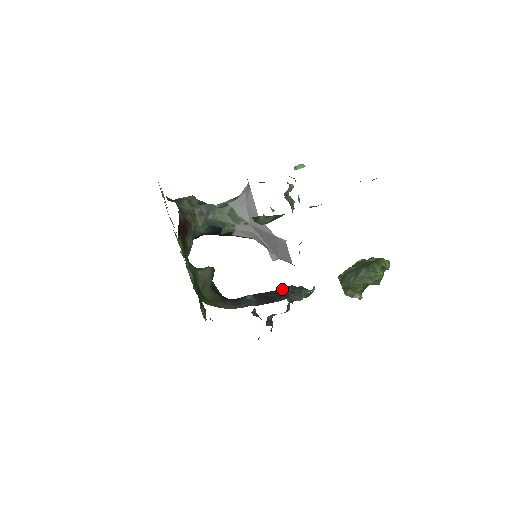
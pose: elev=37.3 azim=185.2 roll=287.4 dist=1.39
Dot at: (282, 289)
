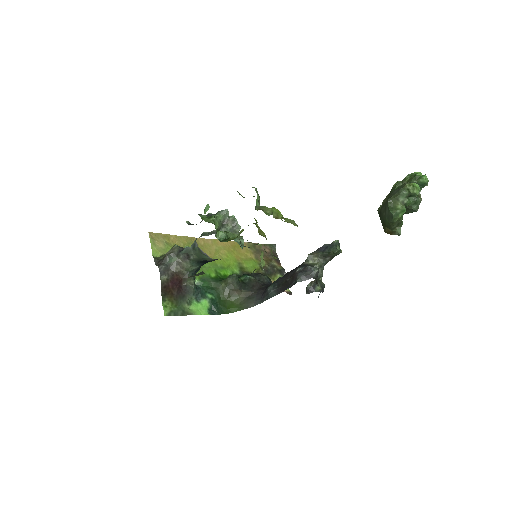
Dot at: (297, 269)
